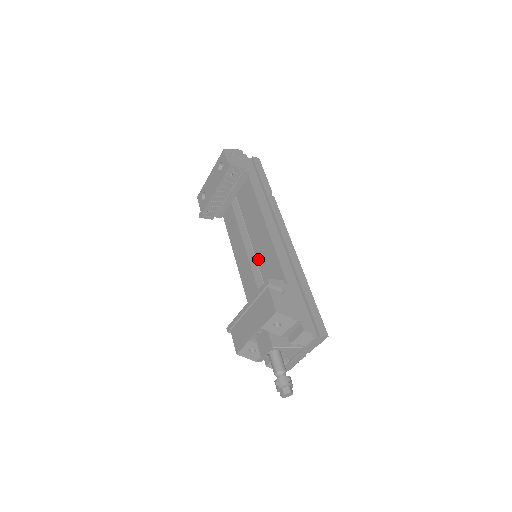
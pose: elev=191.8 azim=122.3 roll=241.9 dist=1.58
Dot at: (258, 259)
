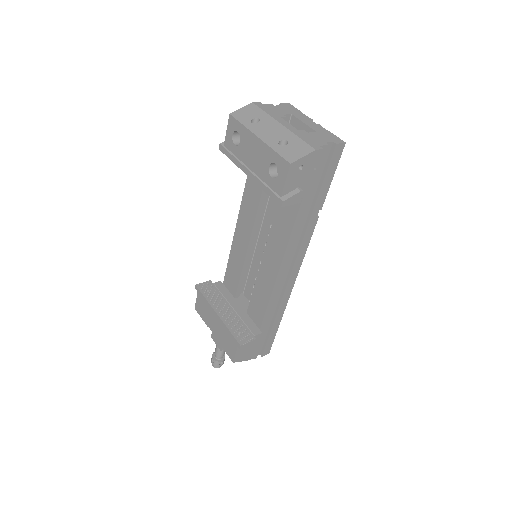
Dot at: (260, 241)
